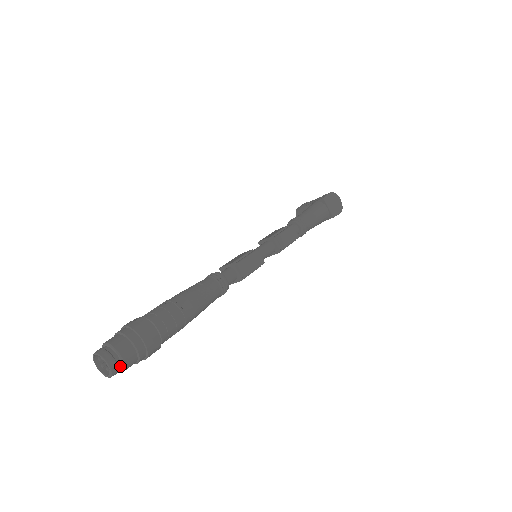
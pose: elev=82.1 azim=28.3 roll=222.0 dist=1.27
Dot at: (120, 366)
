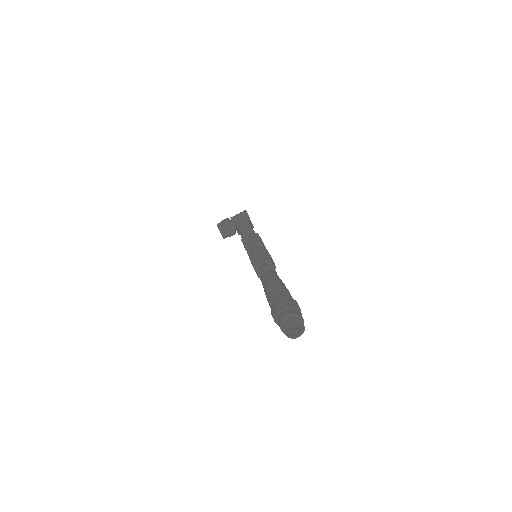
Dot at: (302, 327)
